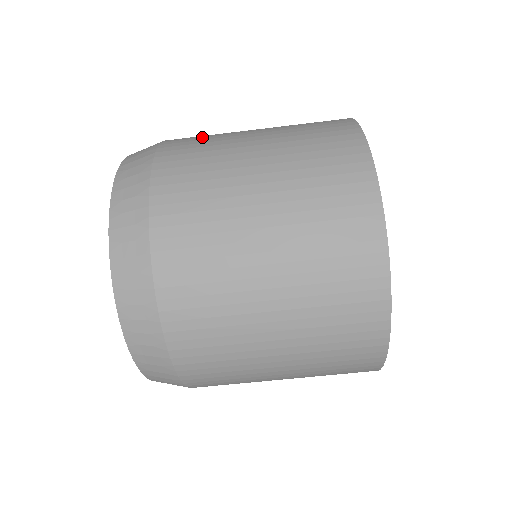
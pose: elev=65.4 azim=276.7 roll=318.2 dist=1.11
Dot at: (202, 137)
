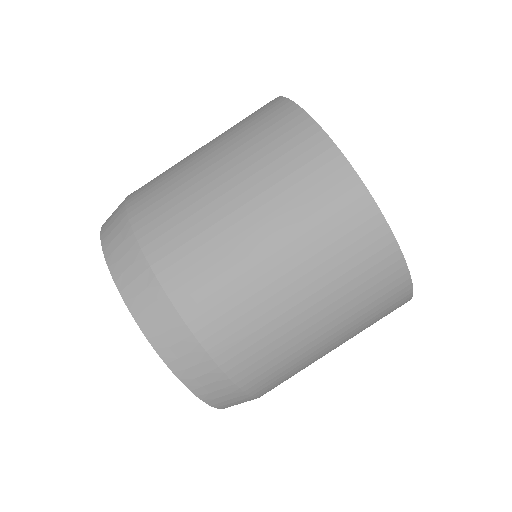
Dot at: (174, 214)
